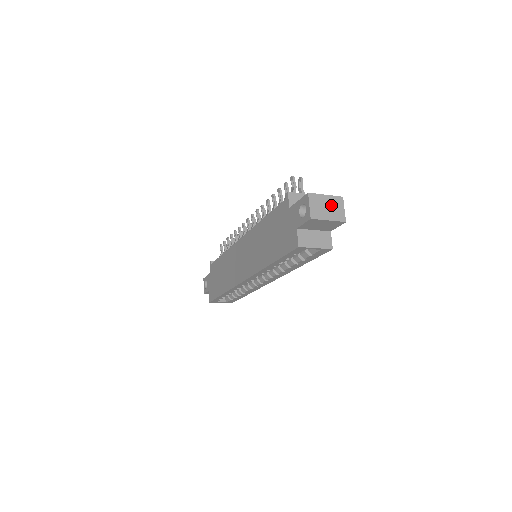
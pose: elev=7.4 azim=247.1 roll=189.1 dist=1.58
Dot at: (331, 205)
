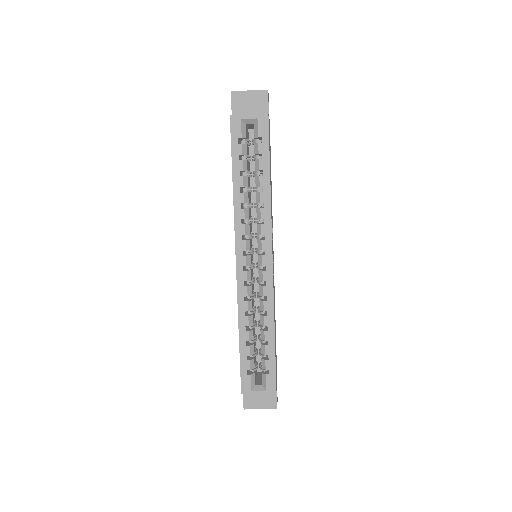
Dot at: occluded
